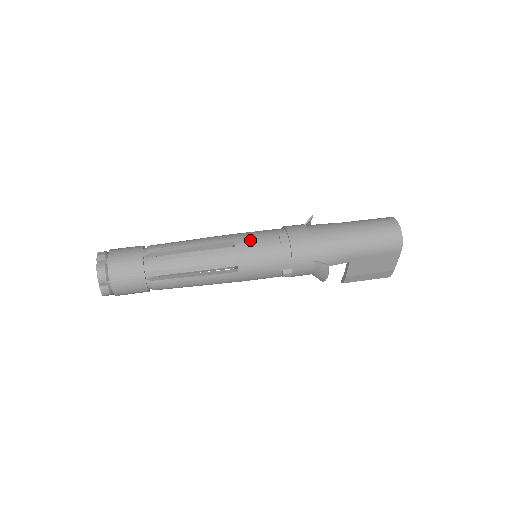
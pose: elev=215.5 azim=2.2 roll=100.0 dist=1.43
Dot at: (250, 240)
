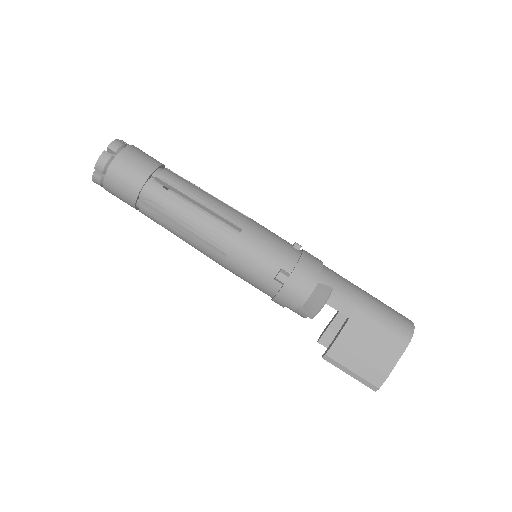
Dot at: occluded
